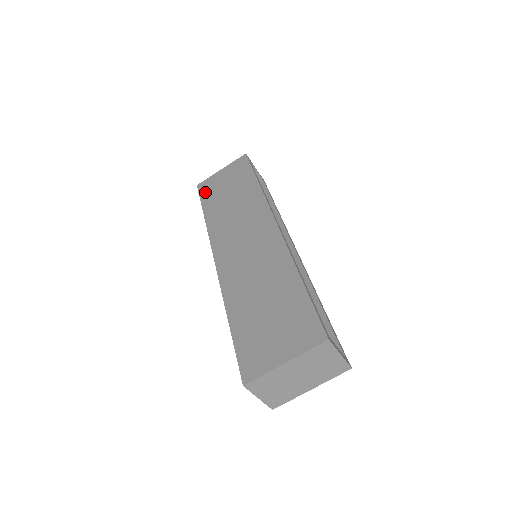
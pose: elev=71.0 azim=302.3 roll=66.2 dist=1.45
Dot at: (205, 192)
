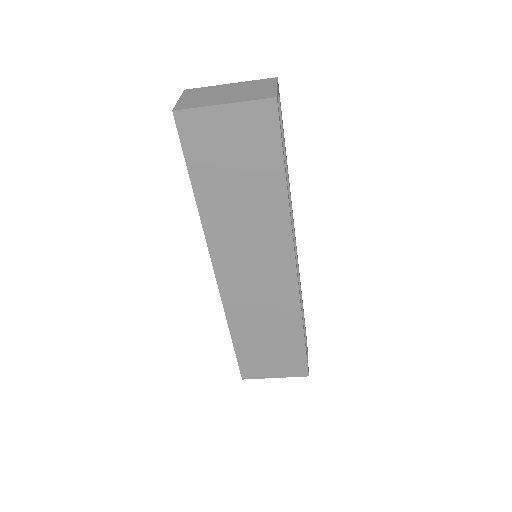
Dot at: (193, 146)
